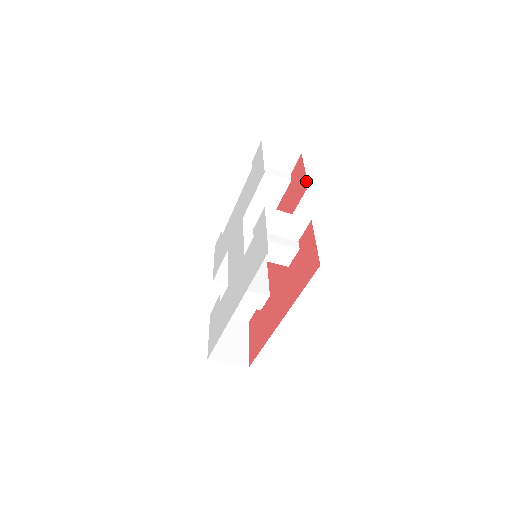
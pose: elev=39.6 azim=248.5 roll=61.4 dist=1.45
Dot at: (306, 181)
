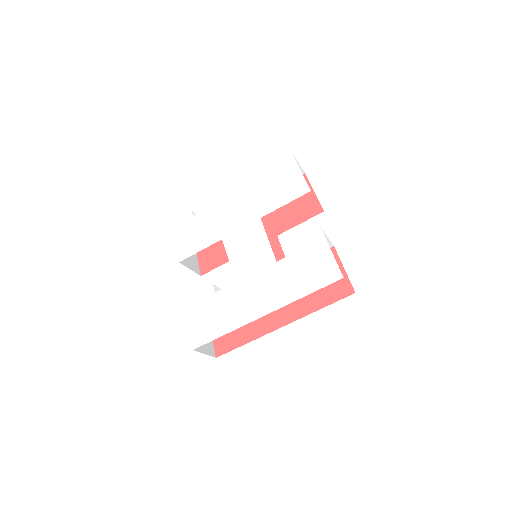
Dot at: (319, 205)
